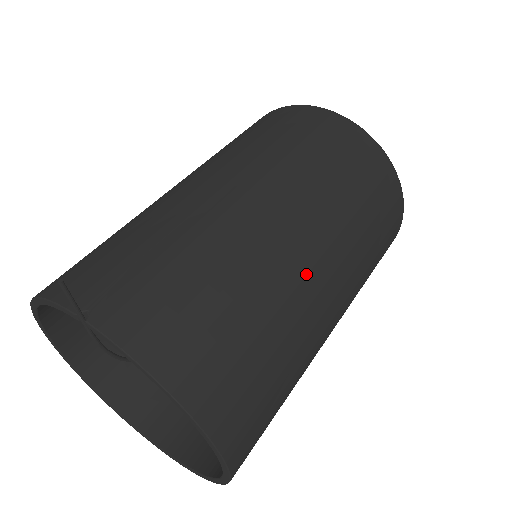
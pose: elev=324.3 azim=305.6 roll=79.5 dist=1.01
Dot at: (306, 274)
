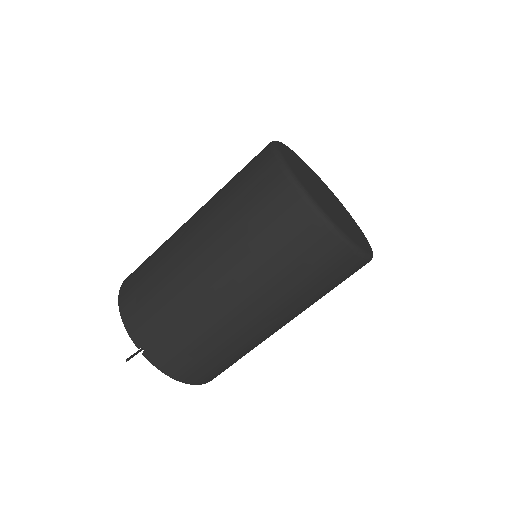
Dot at: (260, 332)
